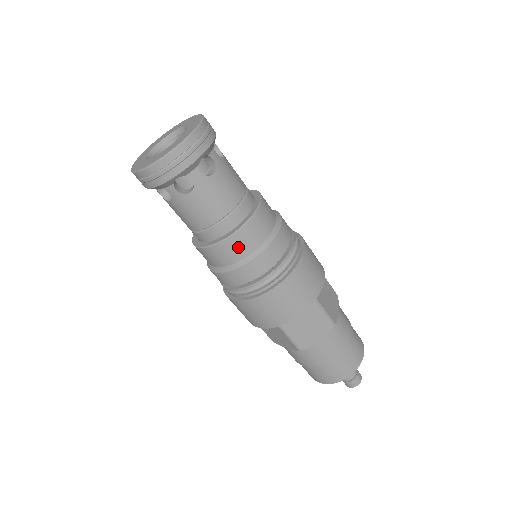
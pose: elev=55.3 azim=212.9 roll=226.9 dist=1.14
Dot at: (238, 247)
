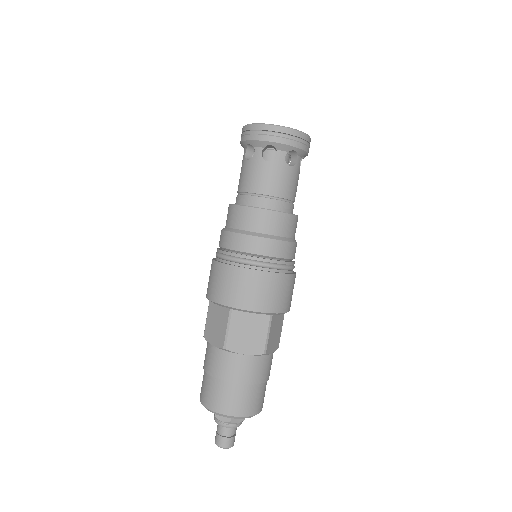
Dot at: (262, 221)
